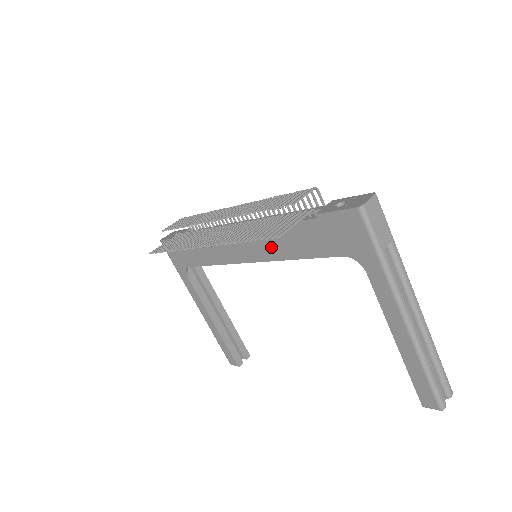
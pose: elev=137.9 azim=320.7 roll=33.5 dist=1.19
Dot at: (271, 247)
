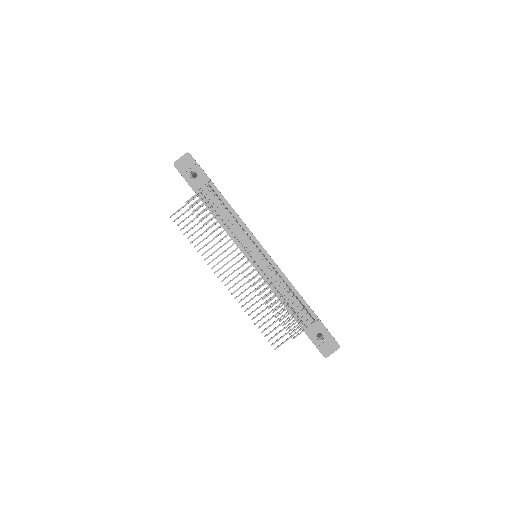
Dot at: occluded
